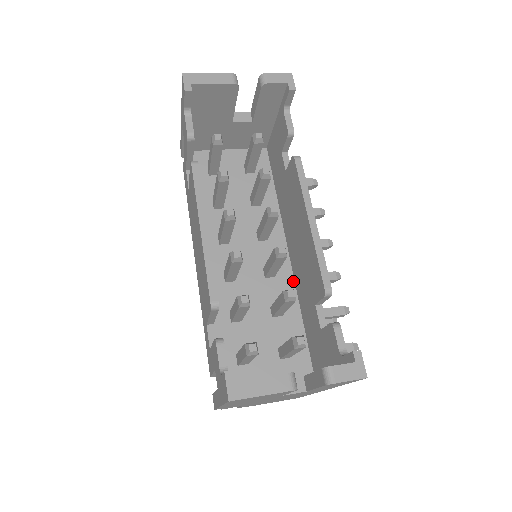
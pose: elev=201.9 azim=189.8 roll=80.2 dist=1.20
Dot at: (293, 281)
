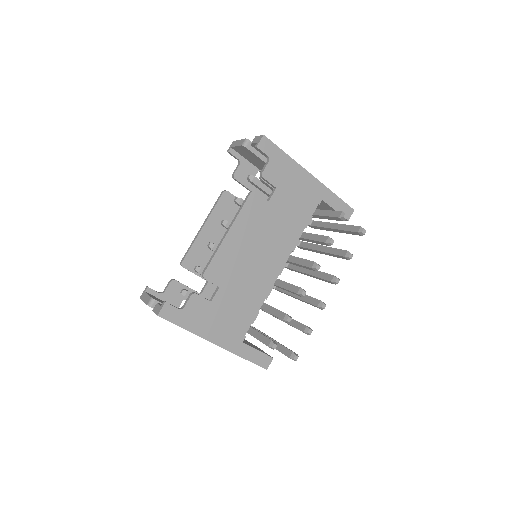
Dot at: occluded
